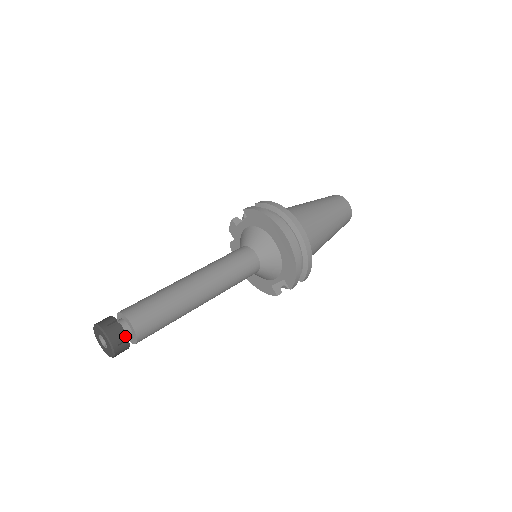
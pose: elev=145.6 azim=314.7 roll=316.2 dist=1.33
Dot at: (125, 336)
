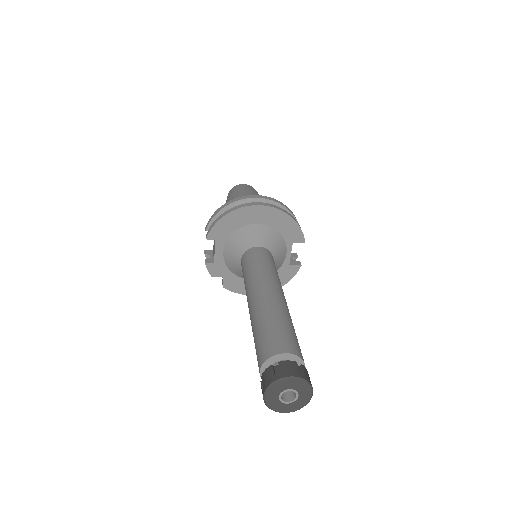
Dot at: (296, 364)
